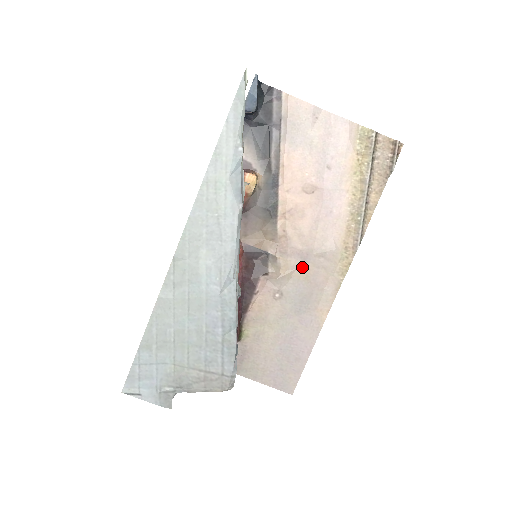
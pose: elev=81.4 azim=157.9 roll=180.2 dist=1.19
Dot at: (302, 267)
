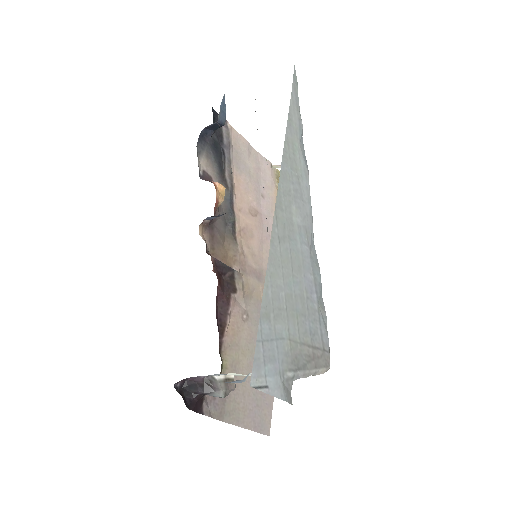
Dot at: (258, 287)
